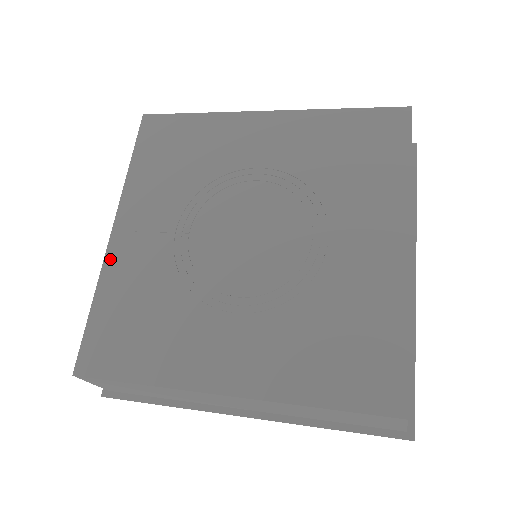
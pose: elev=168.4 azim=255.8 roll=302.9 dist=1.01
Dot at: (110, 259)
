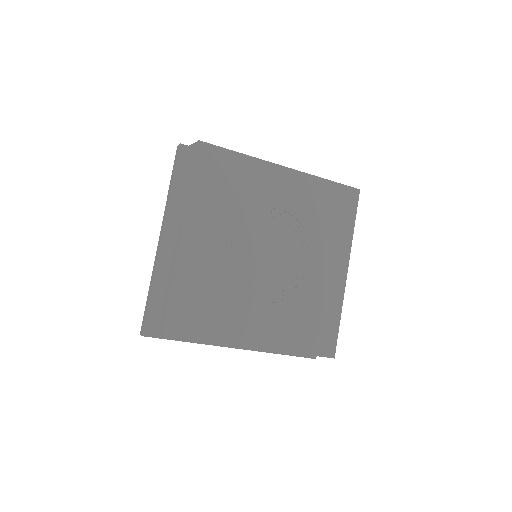
Dot at: (181, 257)
